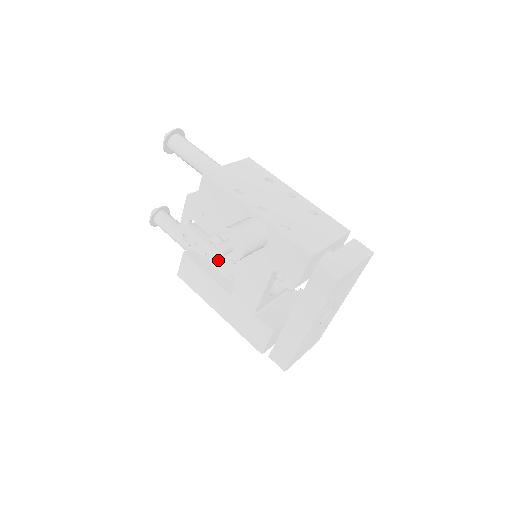
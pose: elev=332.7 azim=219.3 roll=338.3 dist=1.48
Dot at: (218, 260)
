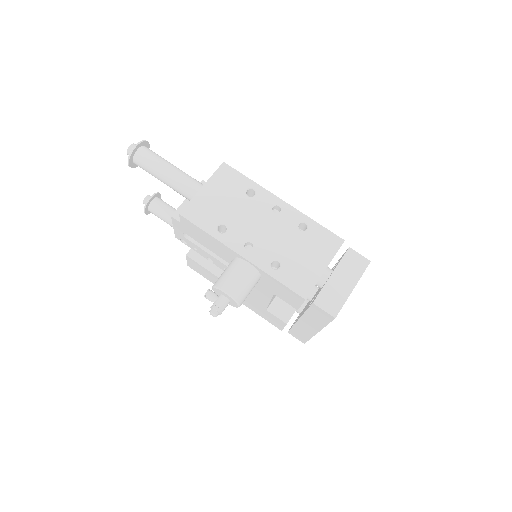
Dot at: (221, 265)
